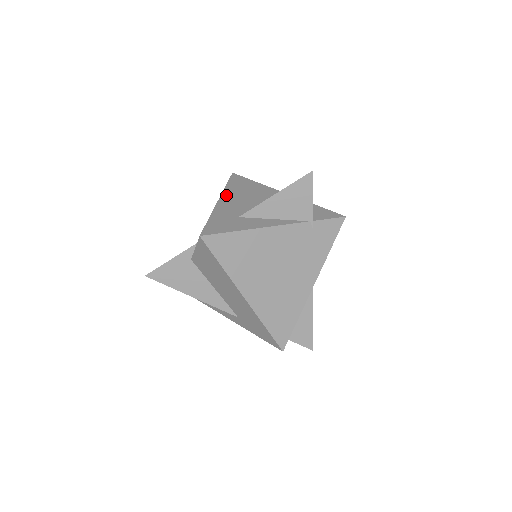
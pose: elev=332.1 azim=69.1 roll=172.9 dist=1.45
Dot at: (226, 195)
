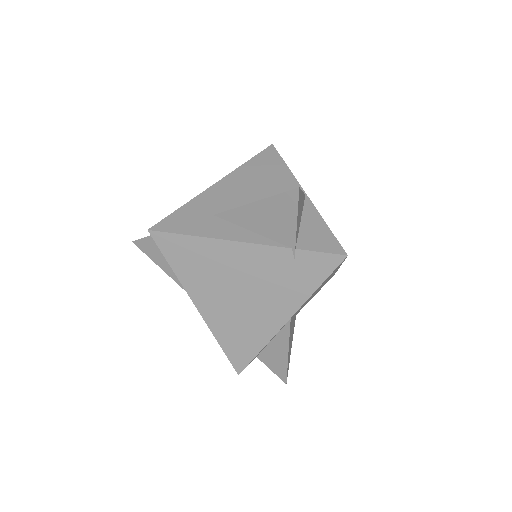
Dot at: (231, 177)
